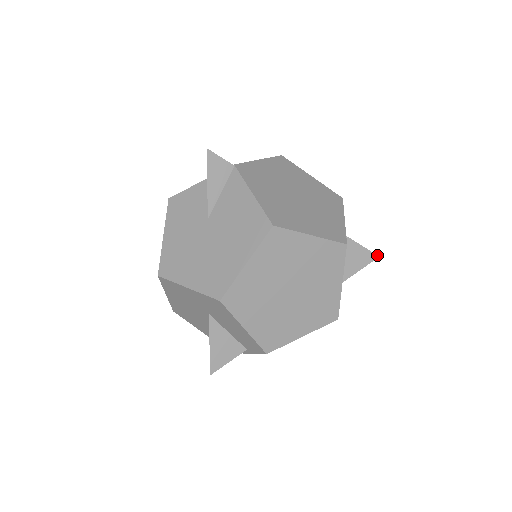
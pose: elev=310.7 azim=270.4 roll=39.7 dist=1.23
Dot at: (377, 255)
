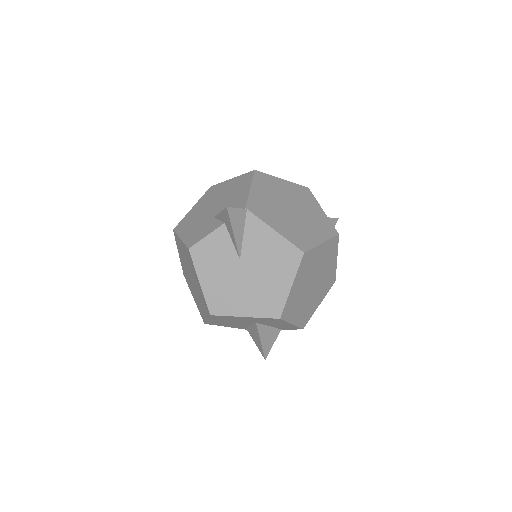
Dot at: (337, 218)
